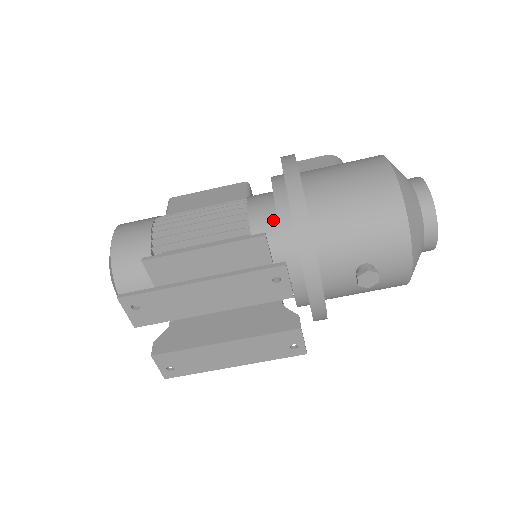
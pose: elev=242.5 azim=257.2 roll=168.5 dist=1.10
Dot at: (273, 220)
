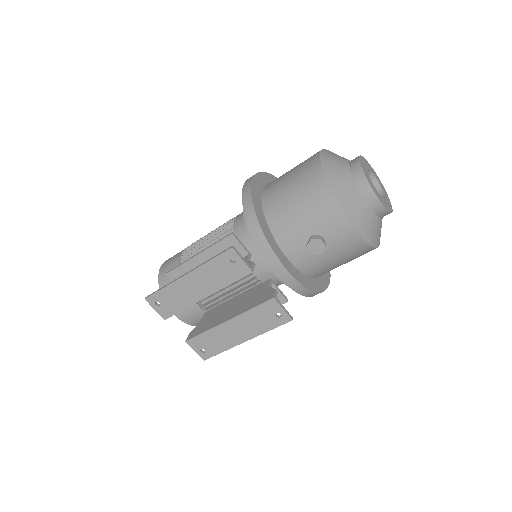
Dot at: occluded
